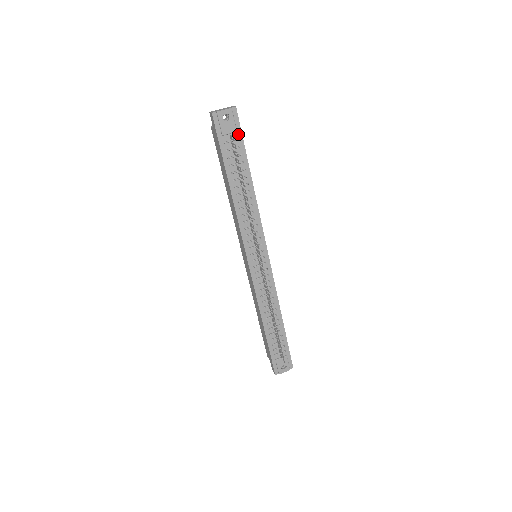
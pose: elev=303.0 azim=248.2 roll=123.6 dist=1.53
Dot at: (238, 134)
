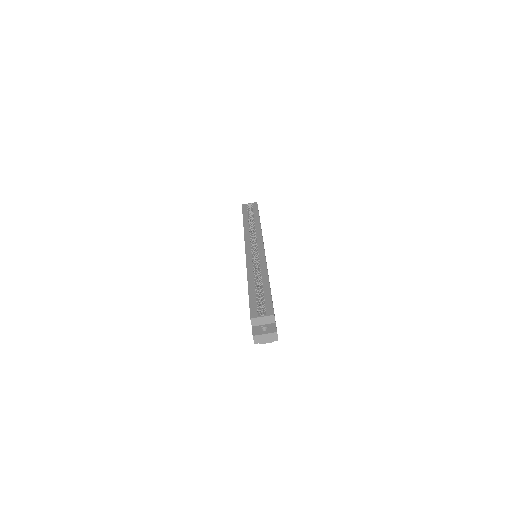
Dot at: occluded
